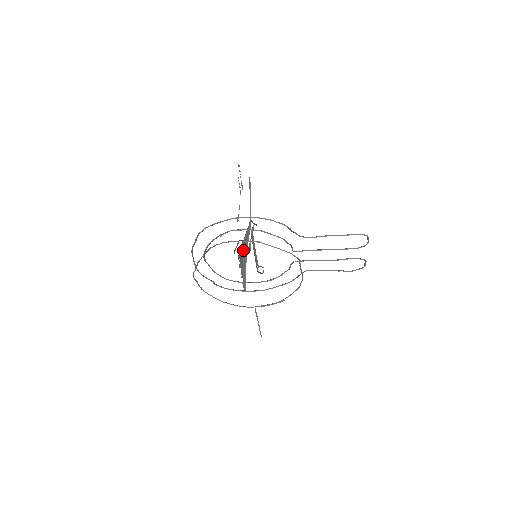
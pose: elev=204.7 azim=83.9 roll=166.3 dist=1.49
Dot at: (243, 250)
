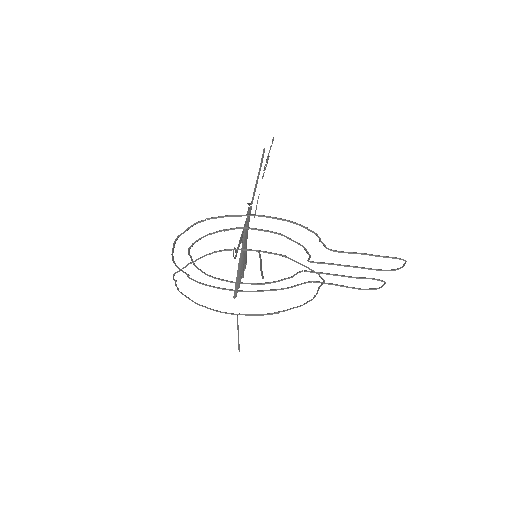
Dot at: occluded
